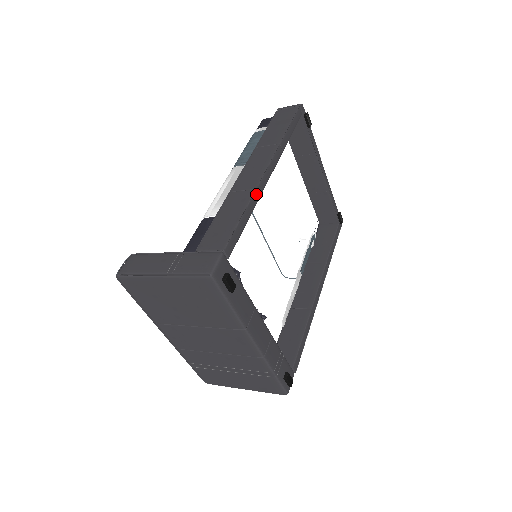
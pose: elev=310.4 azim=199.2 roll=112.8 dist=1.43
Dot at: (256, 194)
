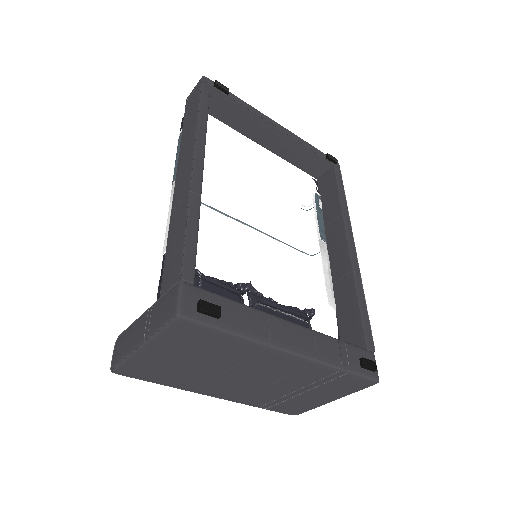
Dot at: (193, 196)
